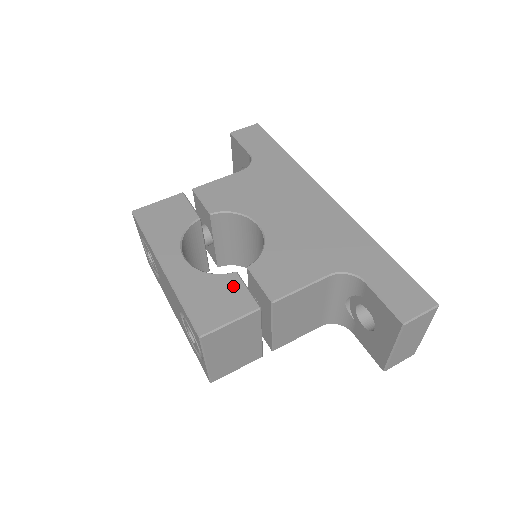
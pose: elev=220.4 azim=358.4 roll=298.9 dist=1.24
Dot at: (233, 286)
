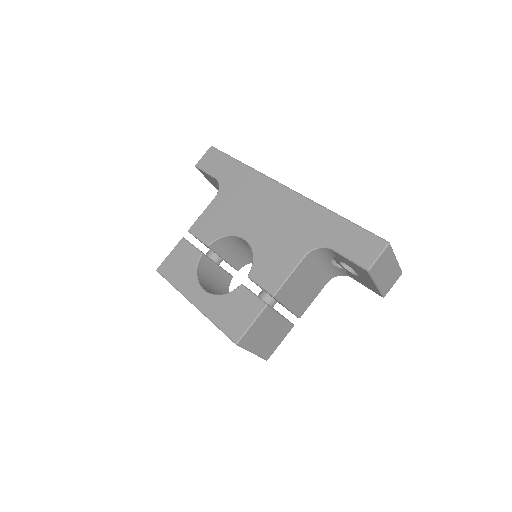
Dot at: (243, 296)
